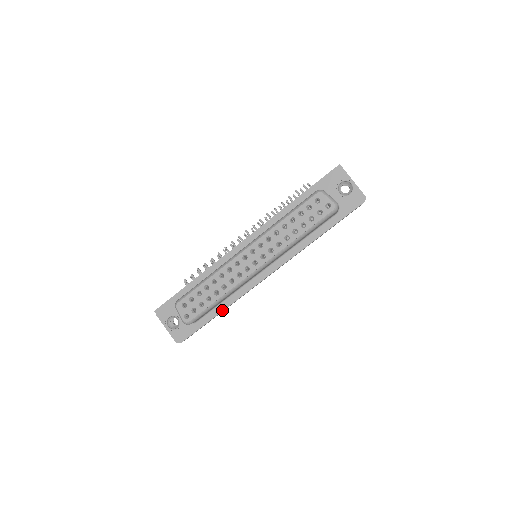
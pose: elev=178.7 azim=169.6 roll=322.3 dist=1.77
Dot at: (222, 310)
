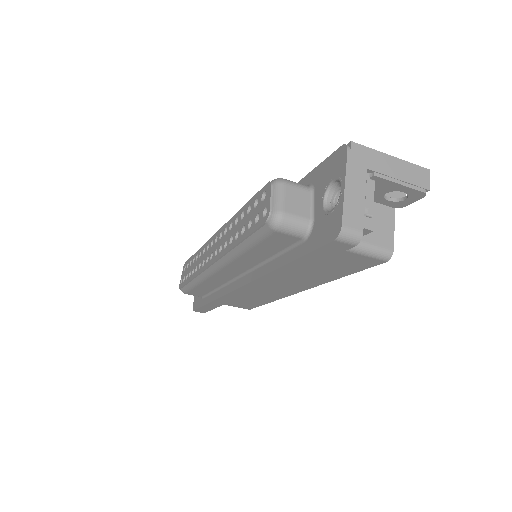
Dot at: (211, 300)
